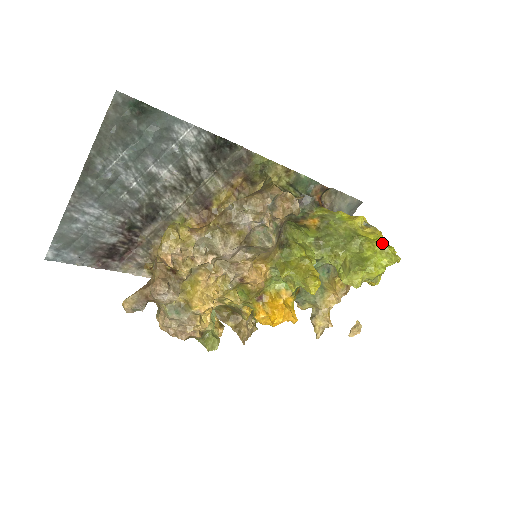
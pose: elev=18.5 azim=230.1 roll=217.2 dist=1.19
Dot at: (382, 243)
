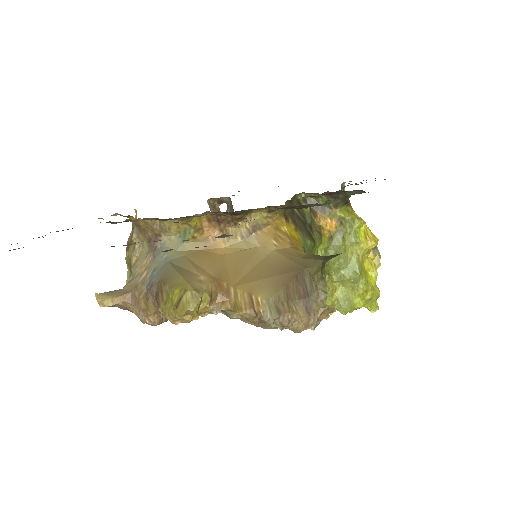
Dot at: (375, 285)
